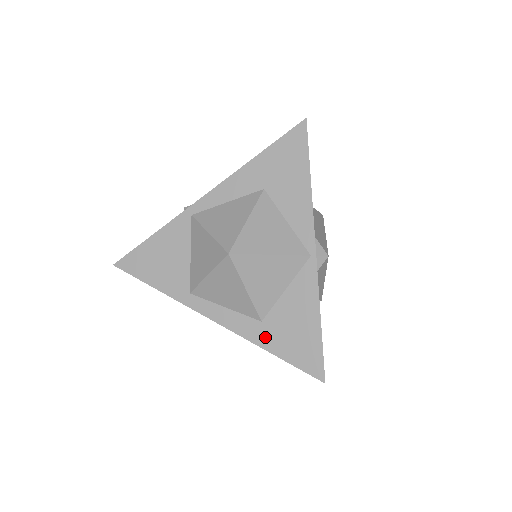
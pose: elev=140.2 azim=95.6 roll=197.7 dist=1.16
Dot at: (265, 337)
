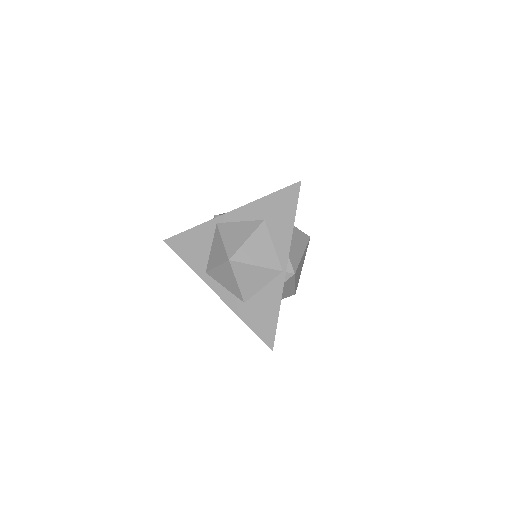
Dot at: (244, 313)
